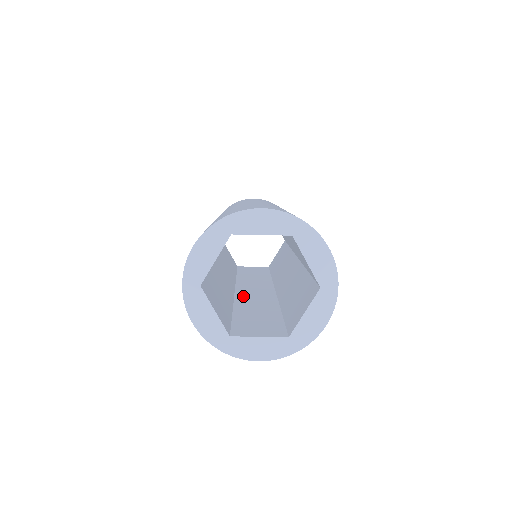
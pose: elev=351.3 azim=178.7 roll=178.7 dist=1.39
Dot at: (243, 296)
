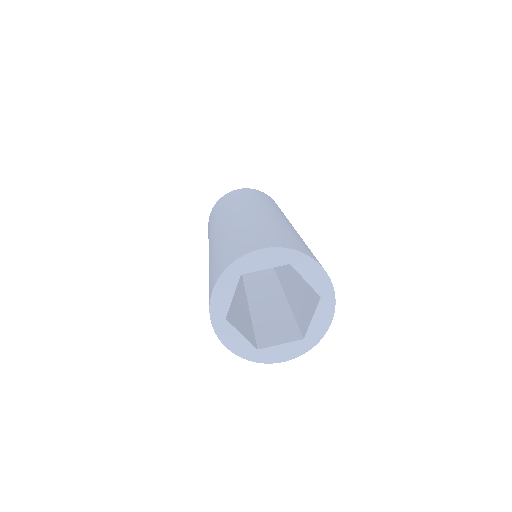
Dot at: (254, 294)
